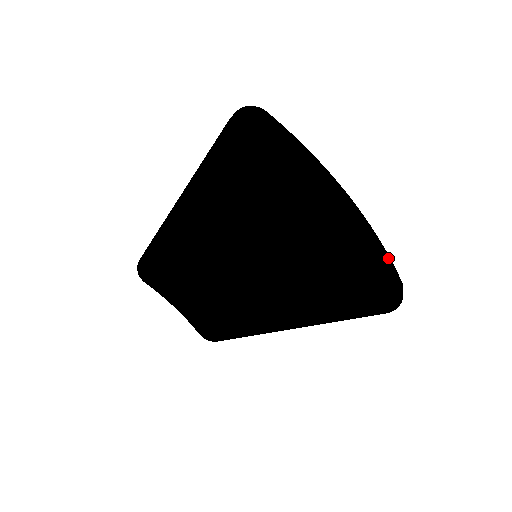
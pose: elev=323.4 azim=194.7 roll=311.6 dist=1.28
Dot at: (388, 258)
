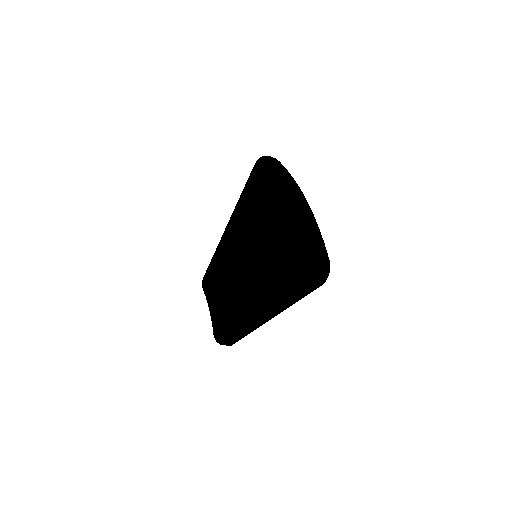
Dot at: (319, 235)
